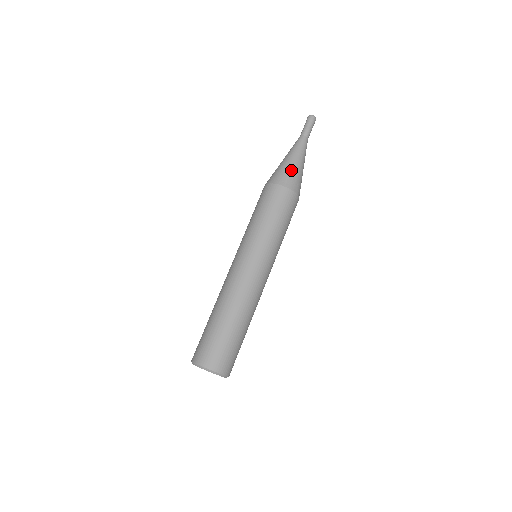
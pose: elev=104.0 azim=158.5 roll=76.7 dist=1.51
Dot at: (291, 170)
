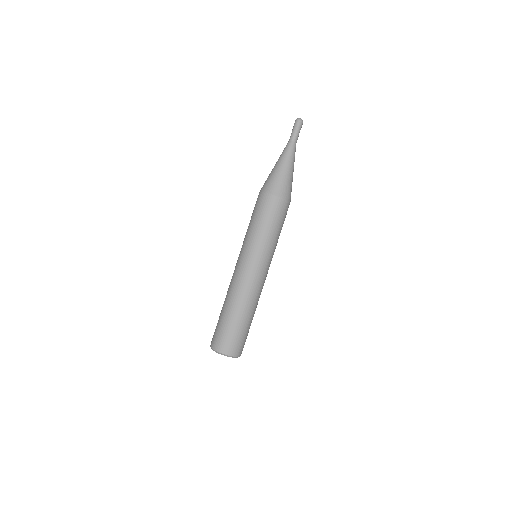
Dot at: (288, 181)
